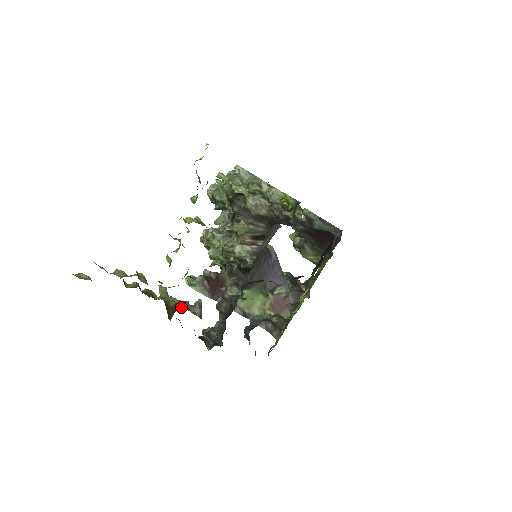
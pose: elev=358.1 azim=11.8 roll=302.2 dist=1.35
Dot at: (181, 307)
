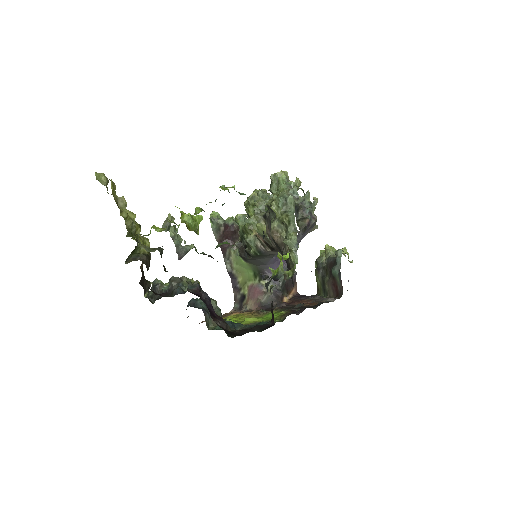
Dot at: (142, 260)
